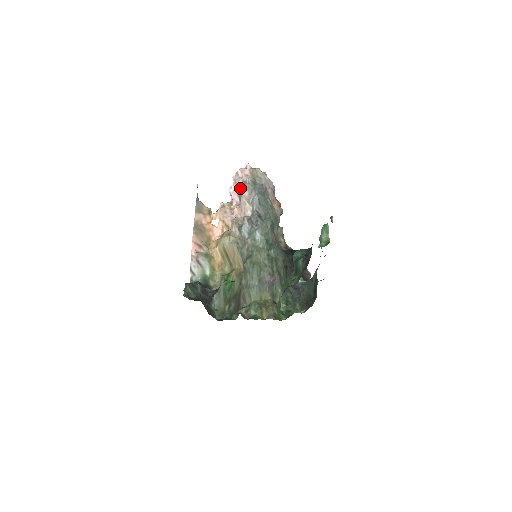
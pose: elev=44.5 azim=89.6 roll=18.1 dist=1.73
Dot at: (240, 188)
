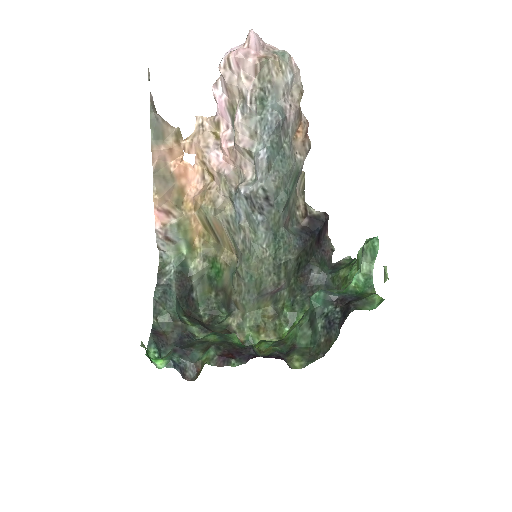
Dot at: (234, 101)
